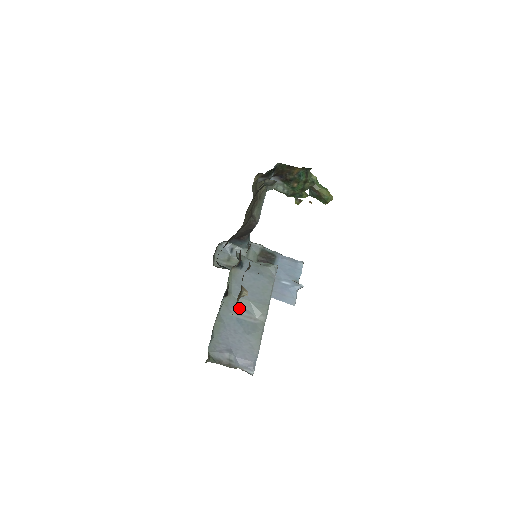
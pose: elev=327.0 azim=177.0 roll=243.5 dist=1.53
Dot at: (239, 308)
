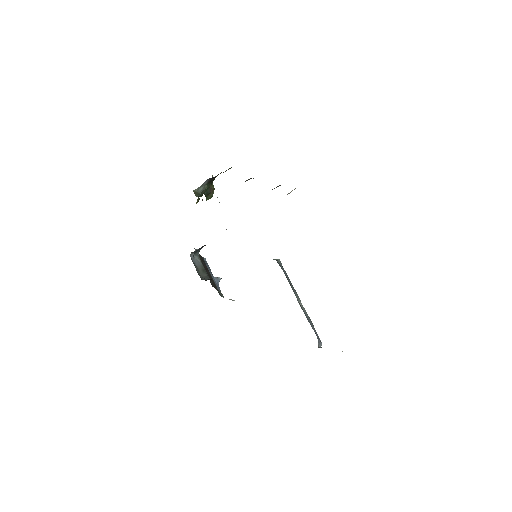
Dot at: occluded
